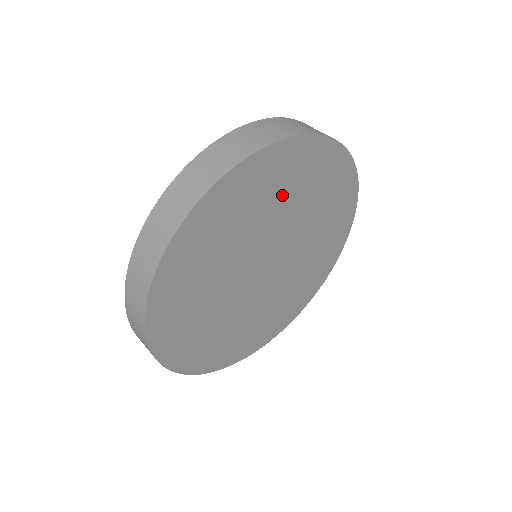
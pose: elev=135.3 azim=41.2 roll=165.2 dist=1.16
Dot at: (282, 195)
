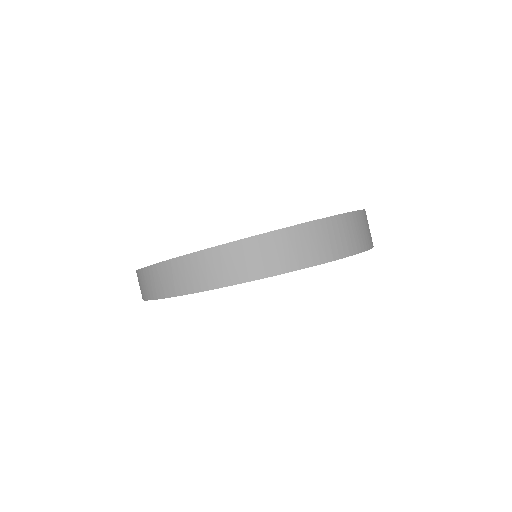
Dot at: occluded
